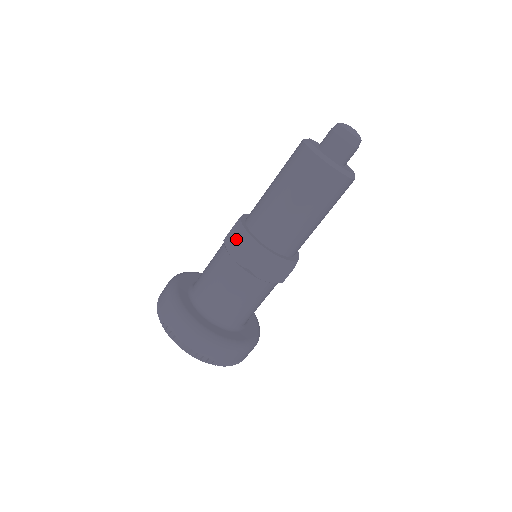
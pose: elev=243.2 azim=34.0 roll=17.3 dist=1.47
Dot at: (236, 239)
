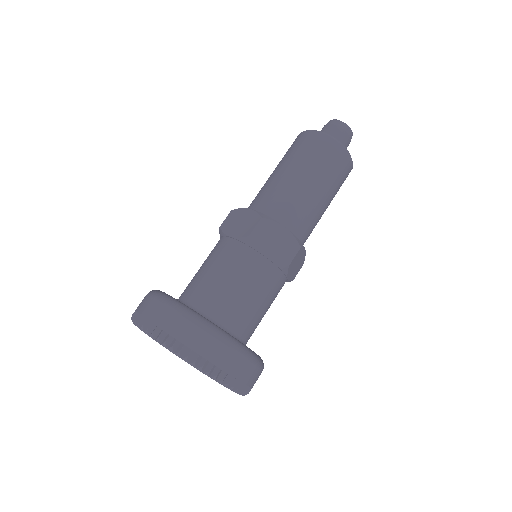
Dot at: occluded
